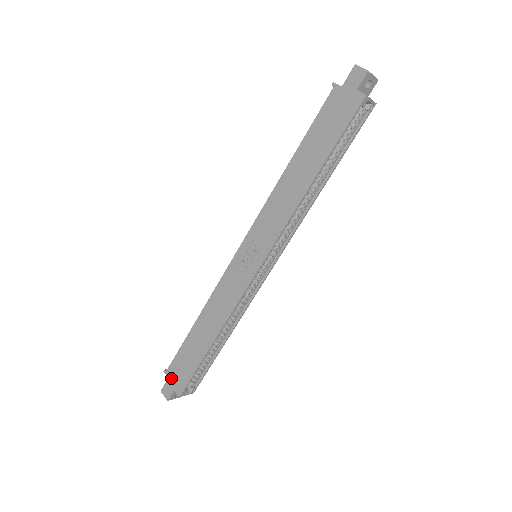
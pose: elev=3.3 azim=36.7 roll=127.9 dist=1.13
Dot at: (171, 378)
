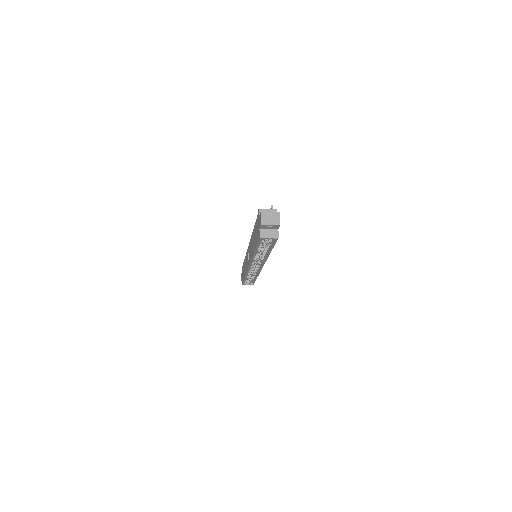
Dot at: occluded
